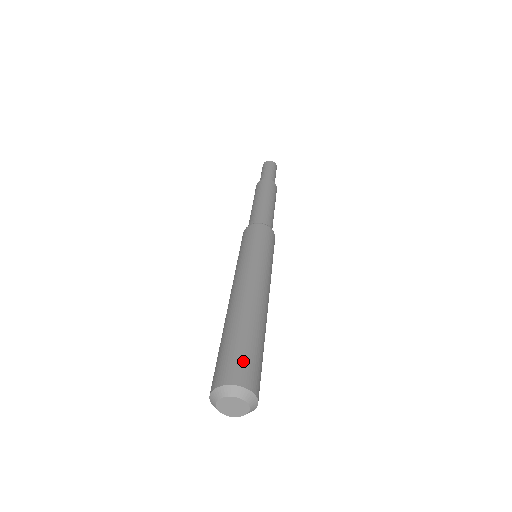
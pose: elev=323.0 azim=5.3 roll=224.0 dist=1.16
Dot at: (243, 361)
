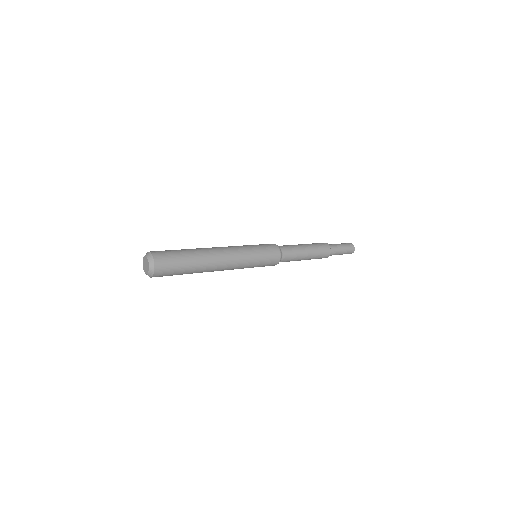
Dot at: (166, 251)
